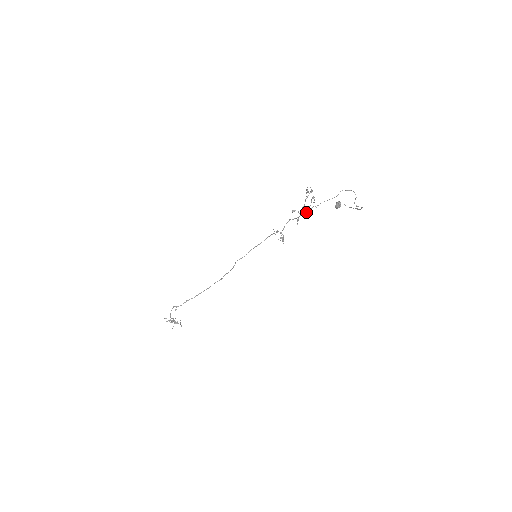
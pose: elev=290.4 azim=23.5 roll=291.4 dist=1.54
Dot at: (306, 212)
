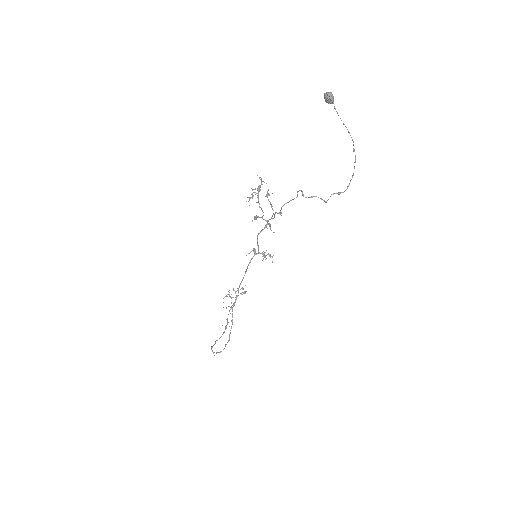
Dot at: occluded
